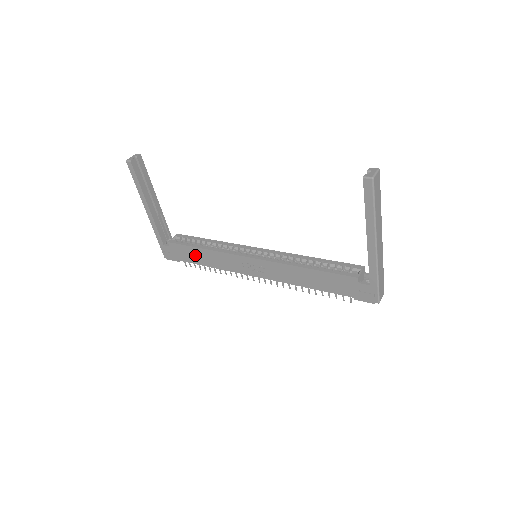
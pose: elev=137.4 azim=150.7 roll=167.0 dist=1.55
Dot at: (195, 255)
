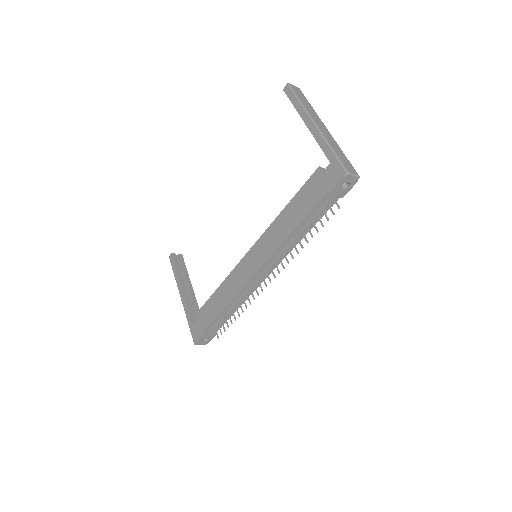
Dot at: (213, 306)
